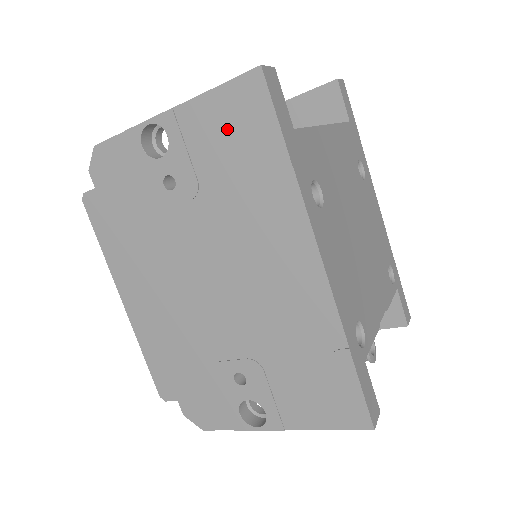
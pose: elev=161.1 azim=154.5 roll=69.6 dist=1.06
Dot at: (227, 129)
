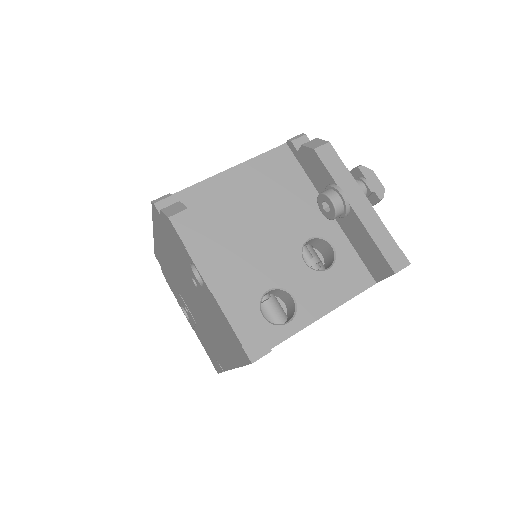
Dot at: (227, 331)
